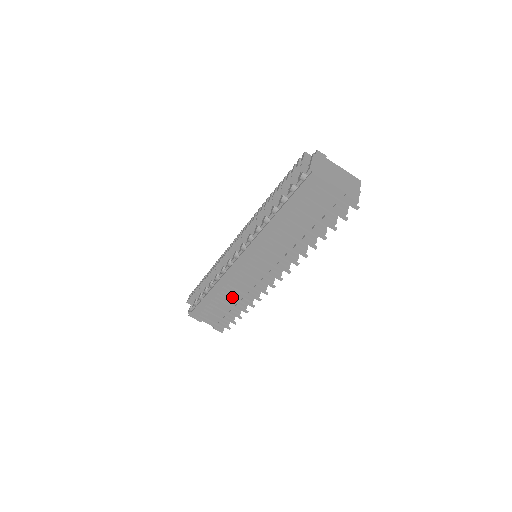
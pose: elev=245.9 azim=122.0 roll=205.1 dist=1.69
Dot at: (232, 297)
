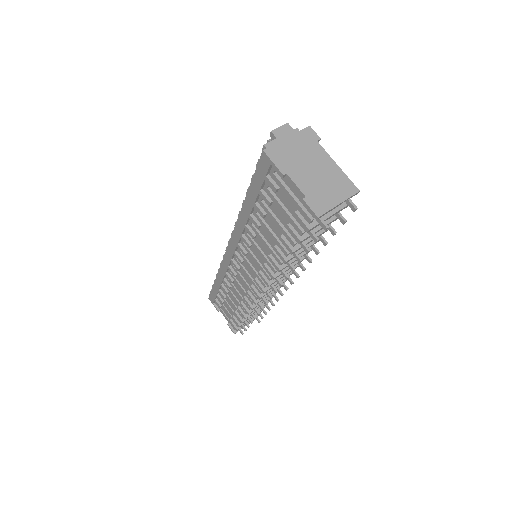
Dot at: occluded
